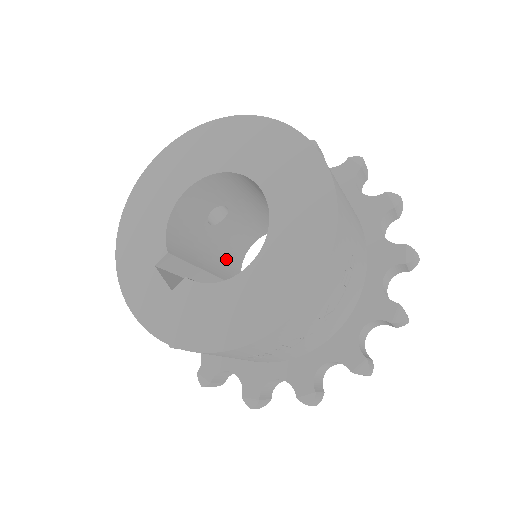
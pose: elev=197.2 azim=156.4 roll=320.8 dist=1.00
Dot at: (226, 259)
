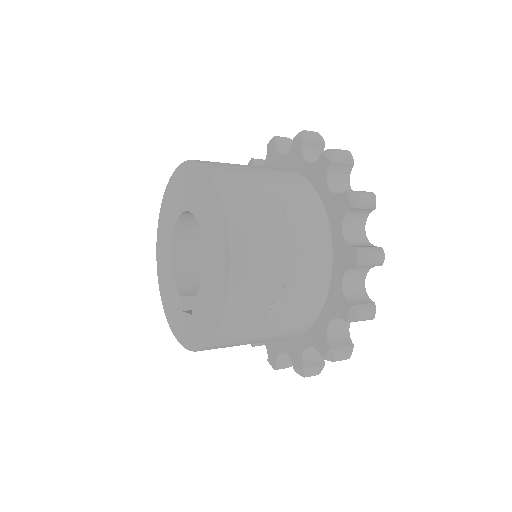
Dot at: occluded
